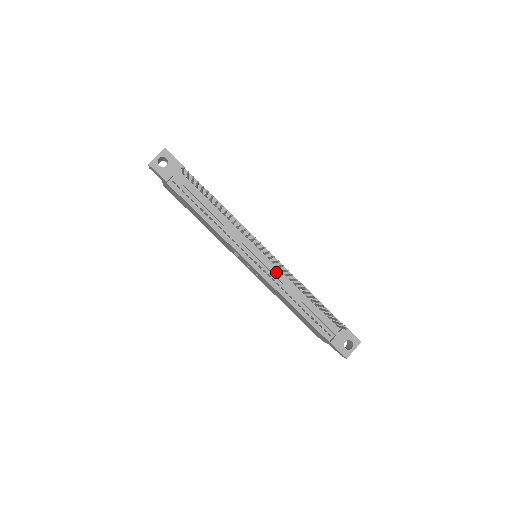
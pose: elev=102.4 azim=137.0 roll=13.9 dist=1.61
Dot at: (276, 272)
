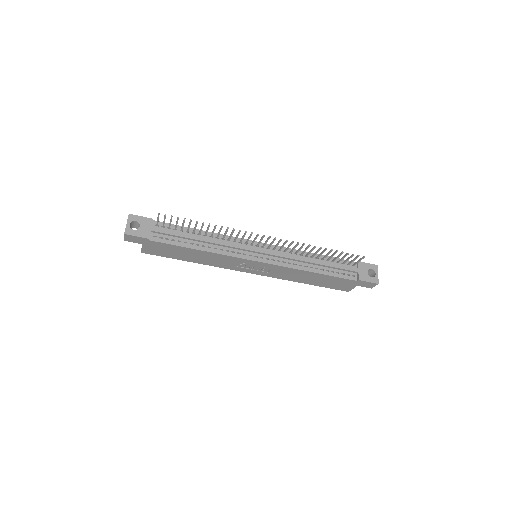
Dot at: (282, 254)
